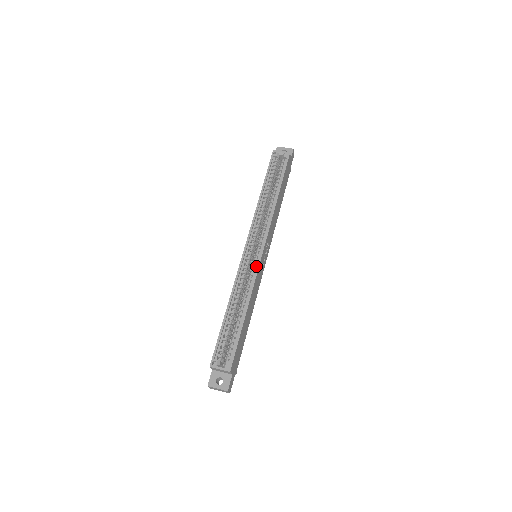
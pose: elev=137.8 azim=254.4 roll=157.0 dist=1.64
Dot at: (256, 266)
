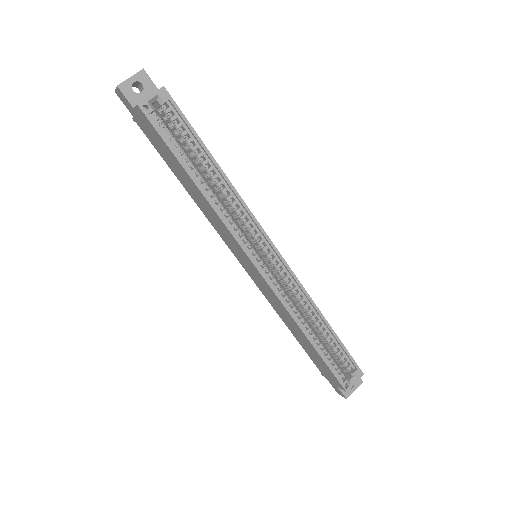
Dot at: (286, 272)
